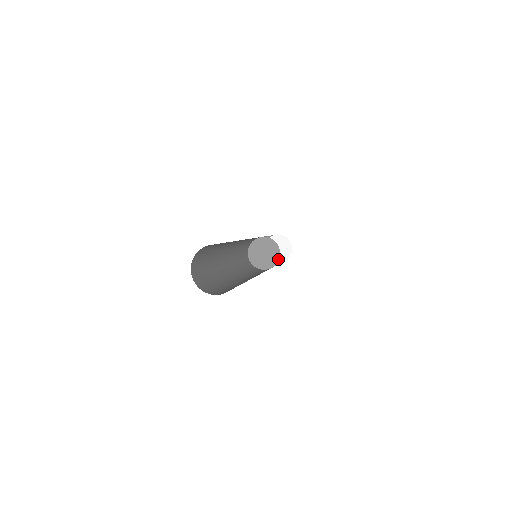
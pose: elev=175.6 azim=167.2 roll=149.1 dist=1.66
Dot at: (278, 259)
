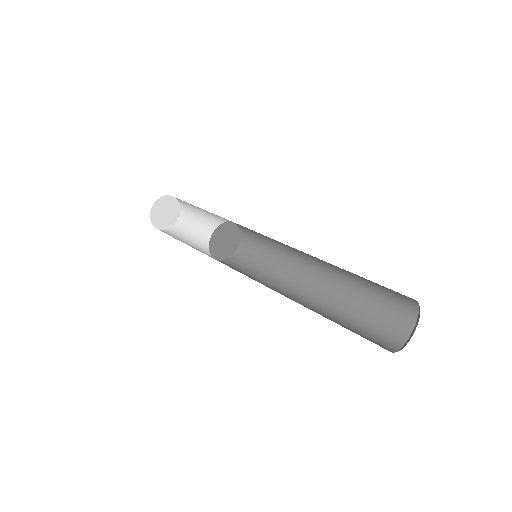
Dot at: (236, 248)
